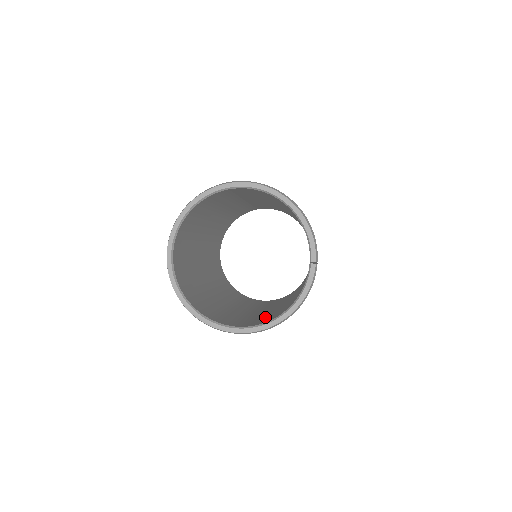
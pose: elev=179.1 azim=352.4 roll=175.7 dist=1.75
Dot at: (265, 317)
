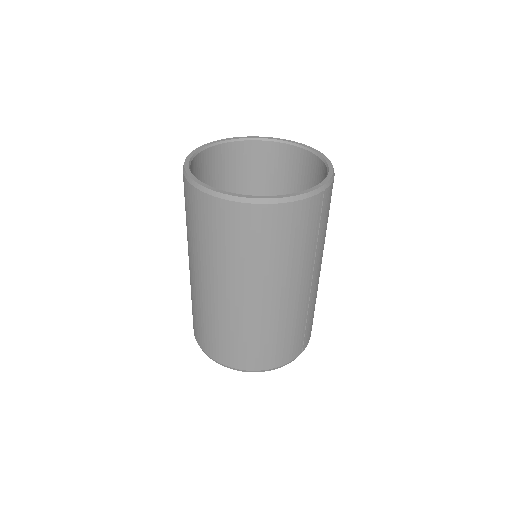
Dot at: occluded
